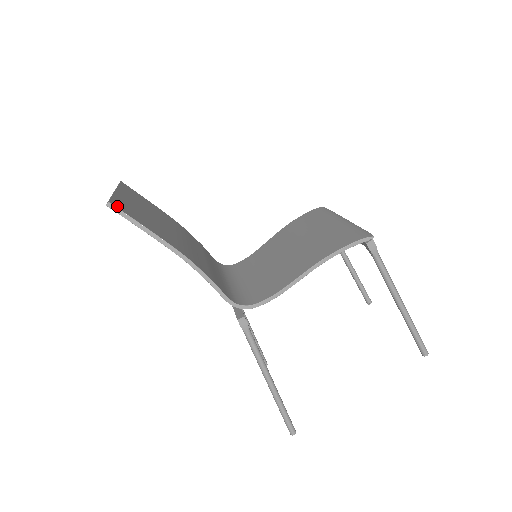
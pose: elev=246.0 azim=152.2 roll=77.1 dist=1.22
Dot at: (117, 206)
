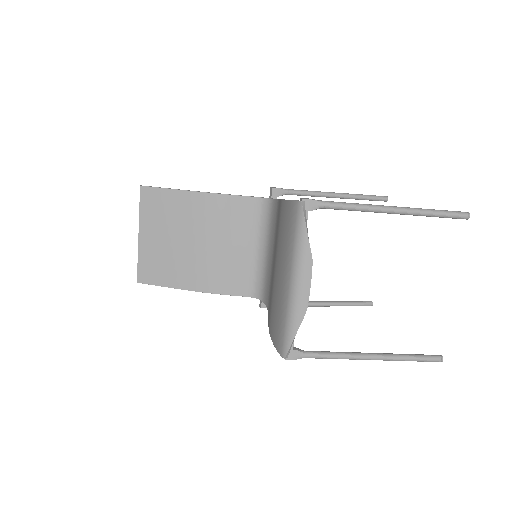
Dot at: (143, 280)
